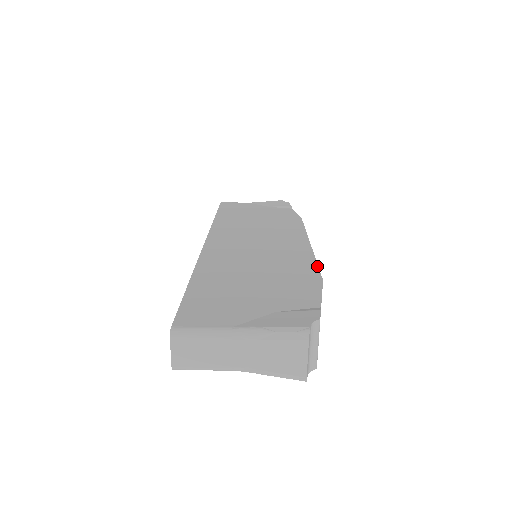
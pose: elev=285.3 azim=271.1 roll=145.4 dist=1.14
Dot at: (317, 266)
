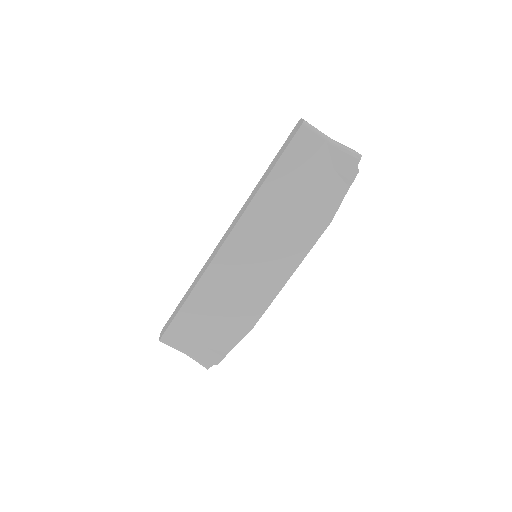
Dot at: occluded
